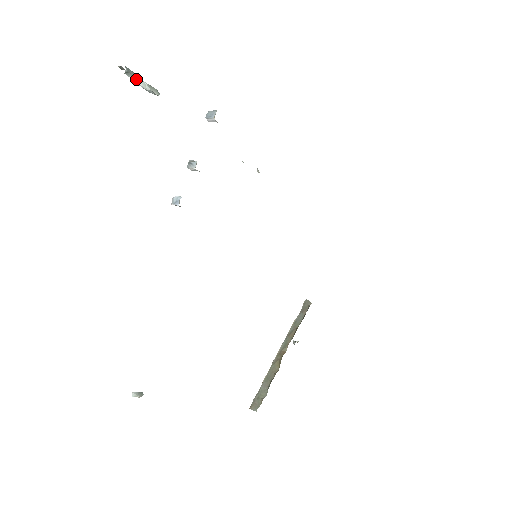
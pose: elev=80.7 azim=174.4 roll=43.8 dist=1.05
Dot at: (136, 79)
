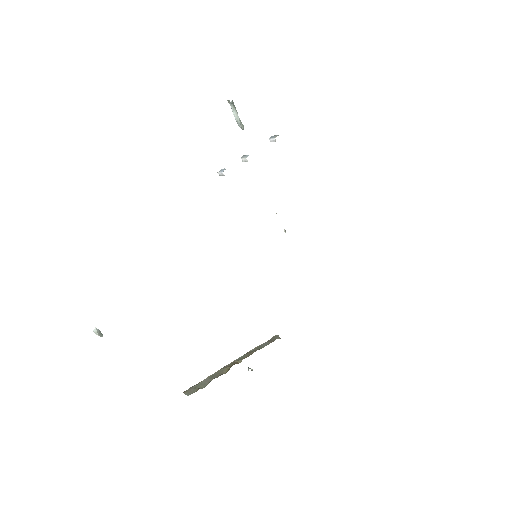
Dot at: (234, 111)
